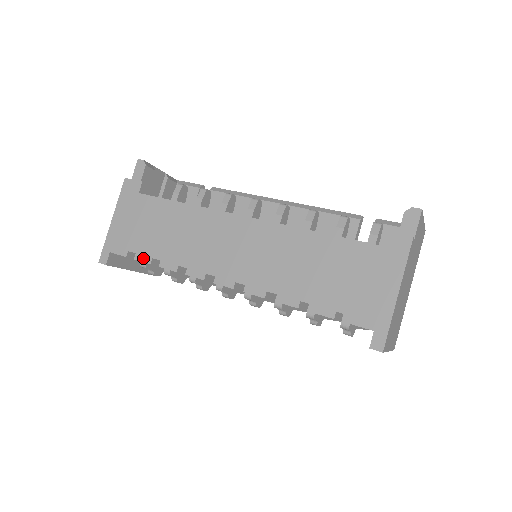
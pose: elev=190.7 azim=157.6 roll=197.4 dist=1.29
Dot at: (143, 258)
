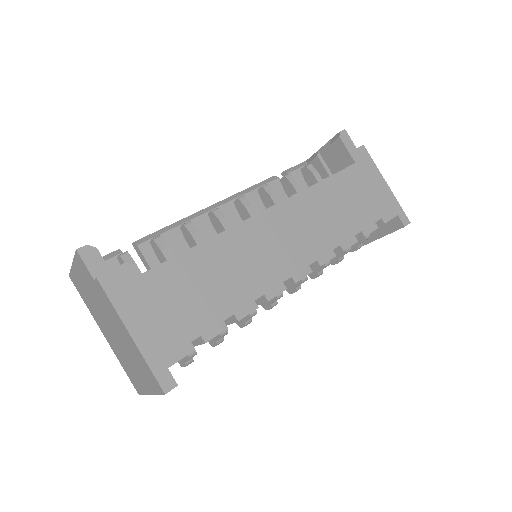
Dot at: (214, 331)
